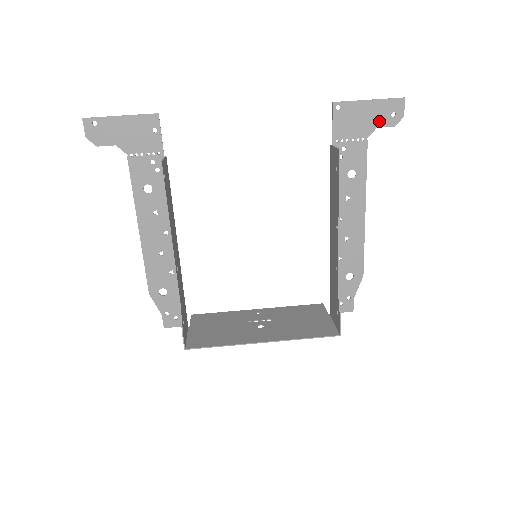
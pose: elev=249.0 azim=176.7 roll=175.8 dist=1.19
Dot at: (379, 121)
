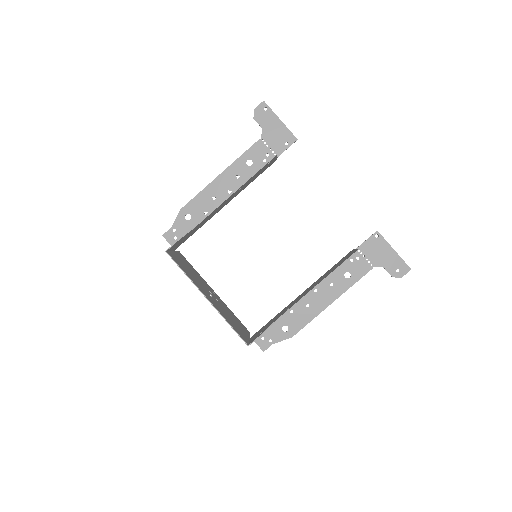
Dot at: (388, 266)
